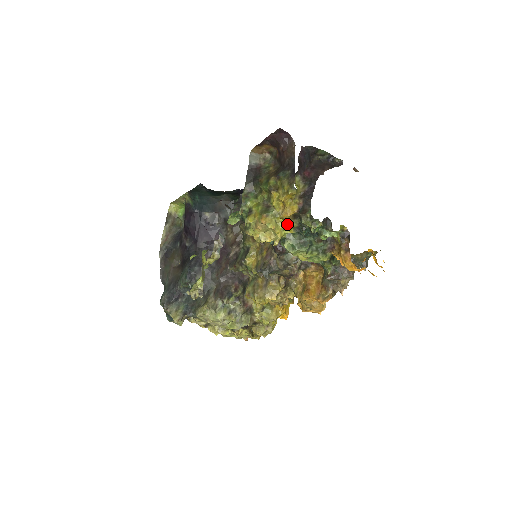
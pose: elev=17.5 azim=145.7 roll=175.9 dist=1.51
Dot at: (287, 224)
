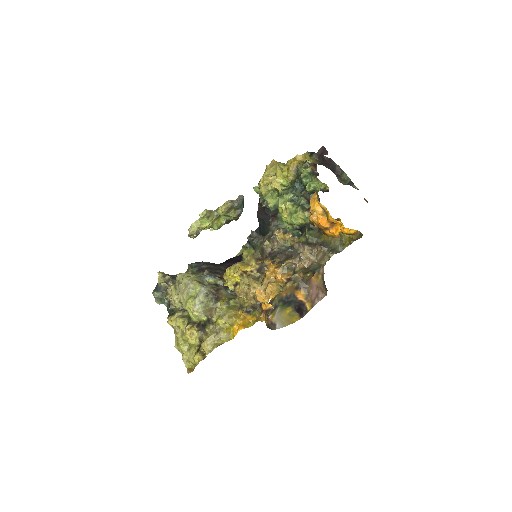
Dot at: (288, 174)
